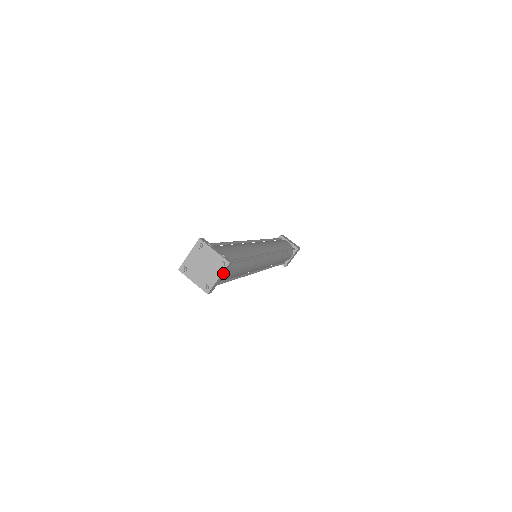
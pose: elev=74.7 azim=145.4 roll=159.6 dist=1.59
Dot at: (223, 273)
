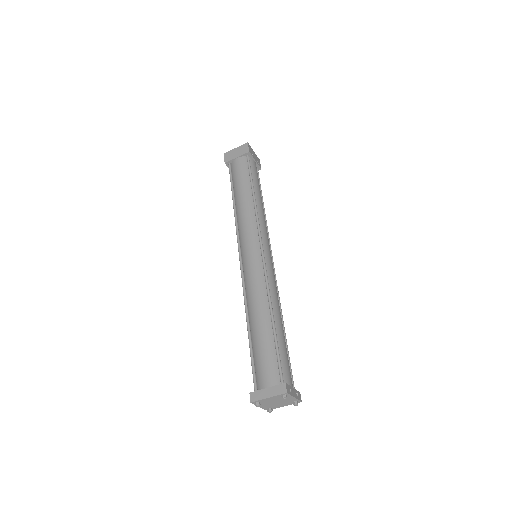
Dot at: occluded
